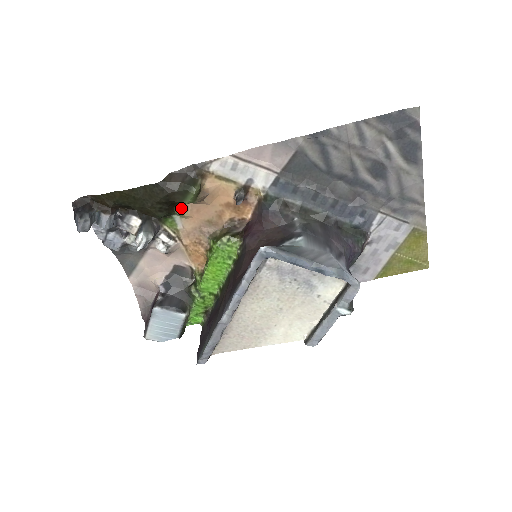
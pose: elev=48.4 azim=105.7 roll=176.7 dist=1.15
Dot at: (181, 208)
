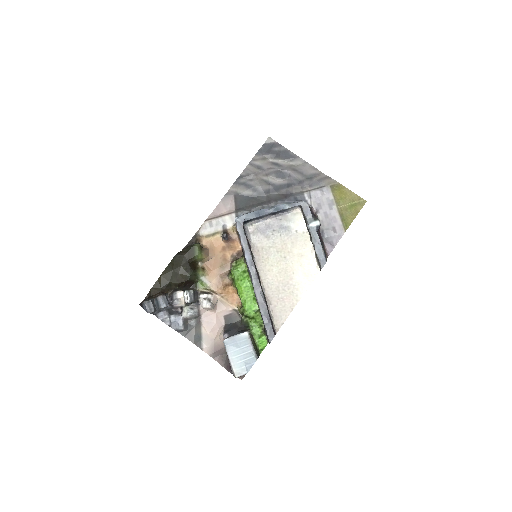
Dot at: (200, 269)
